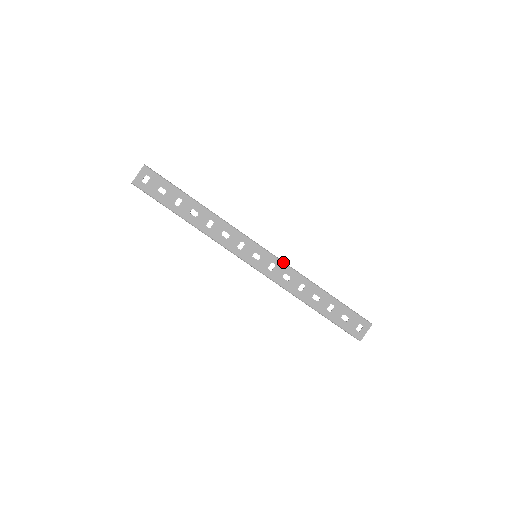
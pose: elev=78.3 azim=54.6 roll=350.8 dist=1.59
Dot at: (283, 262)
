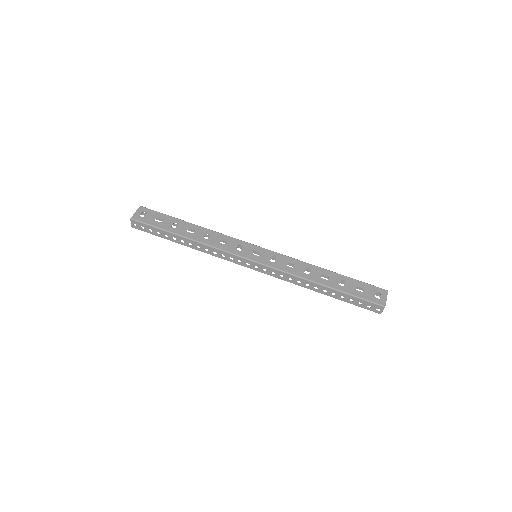
Dot at: (282, 254)
